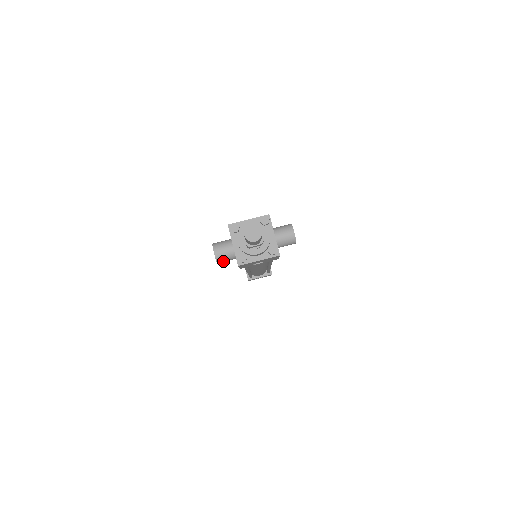
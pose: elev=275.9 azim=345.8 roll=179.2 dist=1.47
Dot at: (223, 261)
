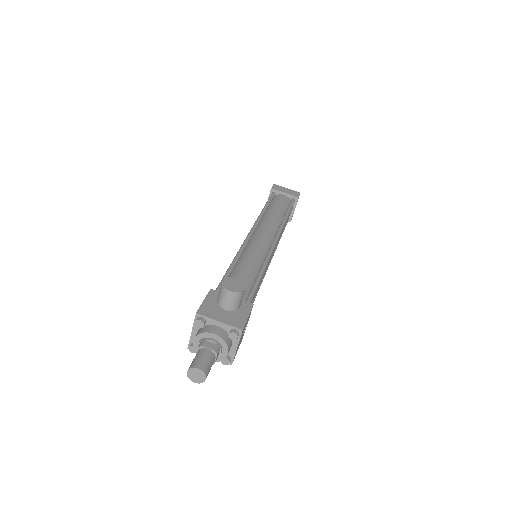
Dot at: occluded
